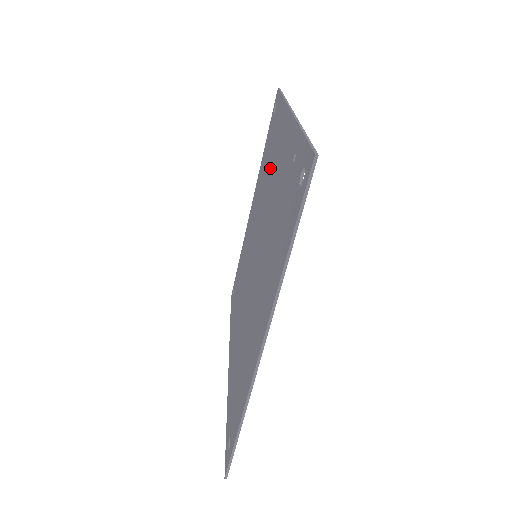
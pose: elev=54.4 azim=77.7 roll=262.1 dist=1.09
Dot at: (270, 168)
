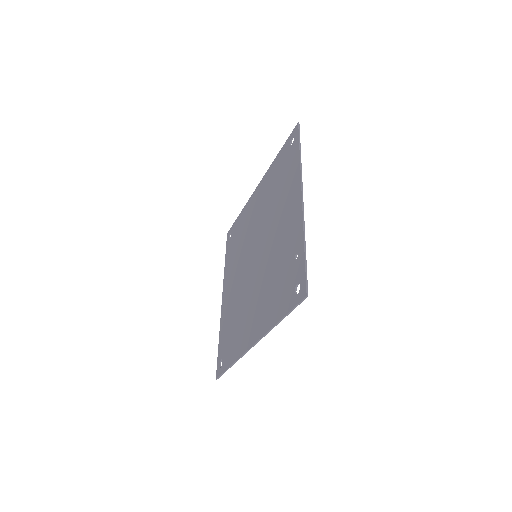
Dot at: (278, 203)
